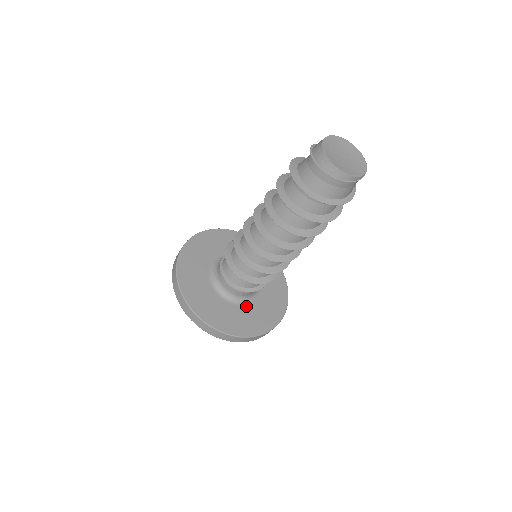
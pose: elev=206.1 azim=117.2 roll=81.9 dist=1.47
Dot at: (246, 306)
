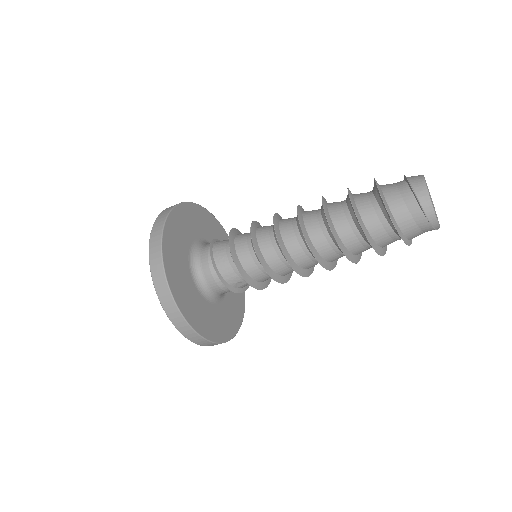
Dot at: (210, 304)
